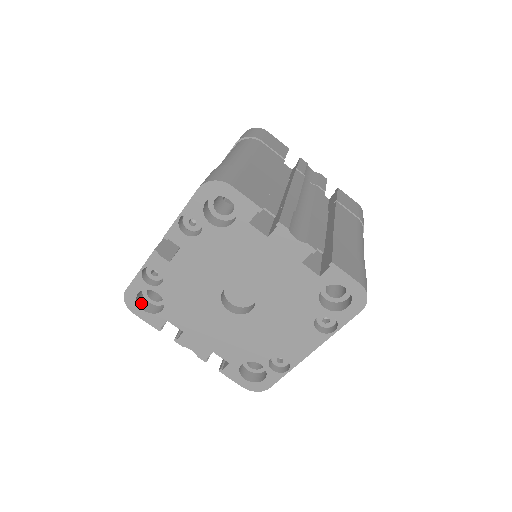
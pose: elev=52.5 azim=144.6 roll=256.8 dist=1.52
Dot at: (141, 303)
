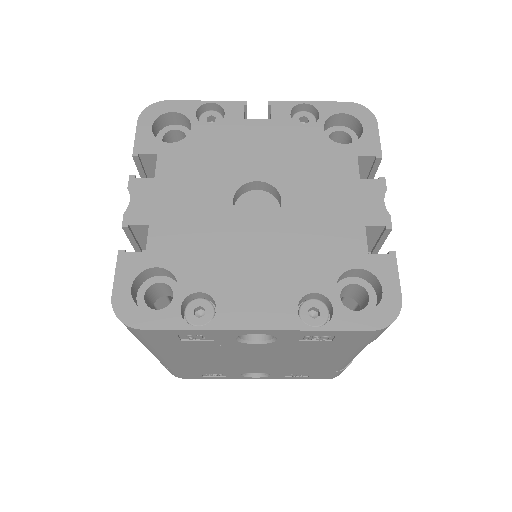
Dot at: (156, 125)
